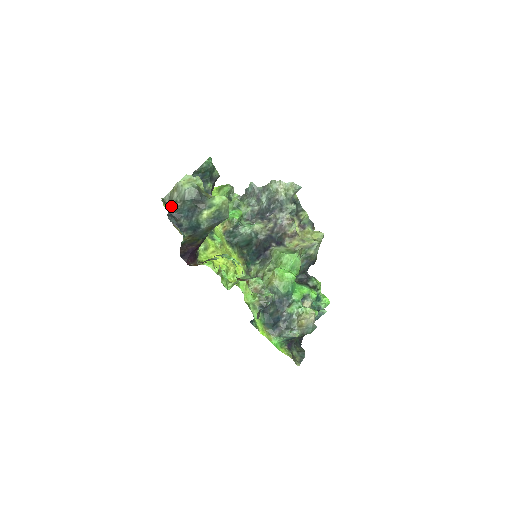
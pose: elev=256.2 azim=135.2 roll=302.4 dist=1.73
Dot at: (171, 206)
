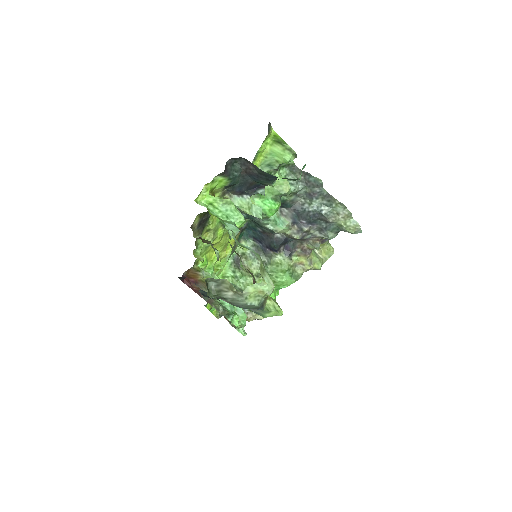
Dot at: (214, 297)
